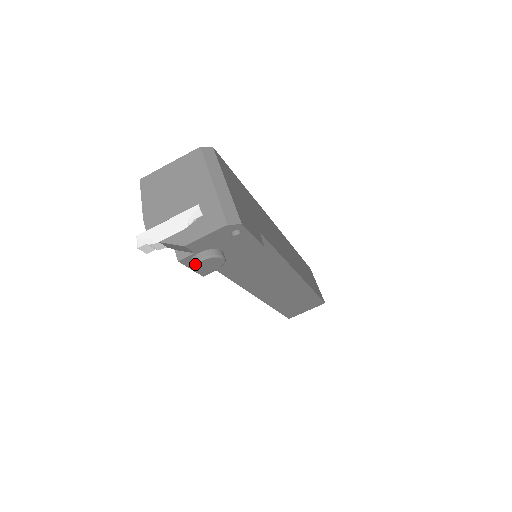
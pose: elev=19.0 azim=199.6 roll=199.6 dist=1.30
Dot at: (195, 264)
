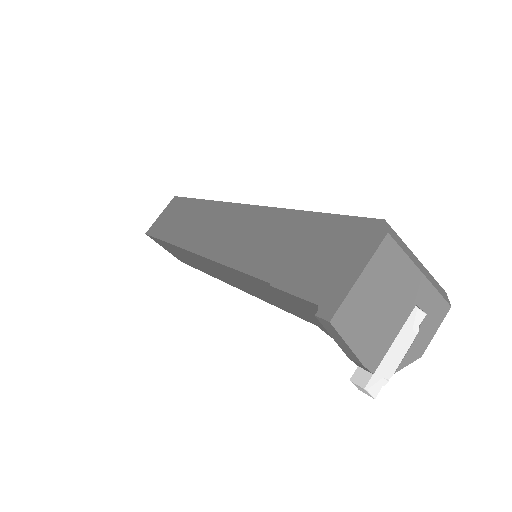
Dot at: occluded
